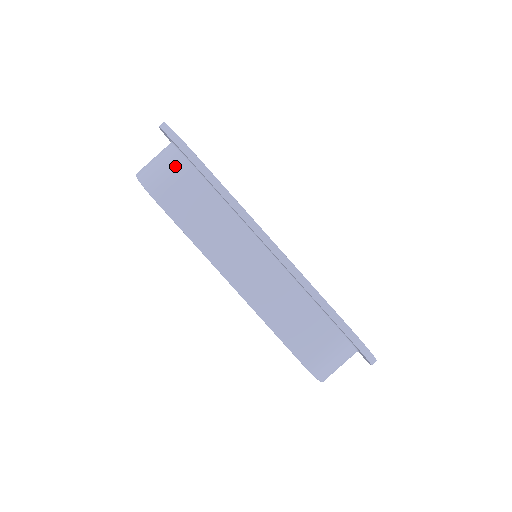
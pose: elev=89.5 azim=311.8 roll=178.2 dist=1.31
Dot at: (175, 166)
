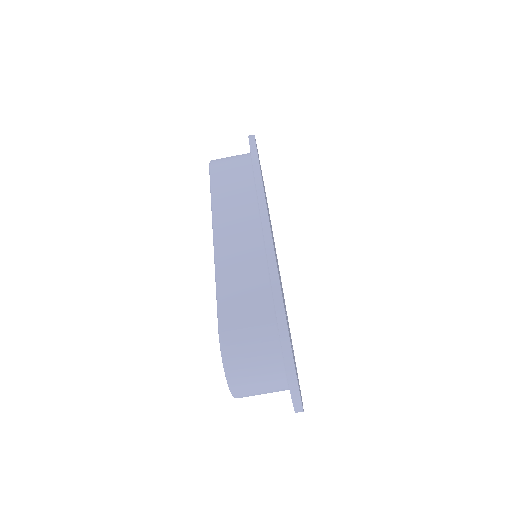
Dot at: (240, 157)
